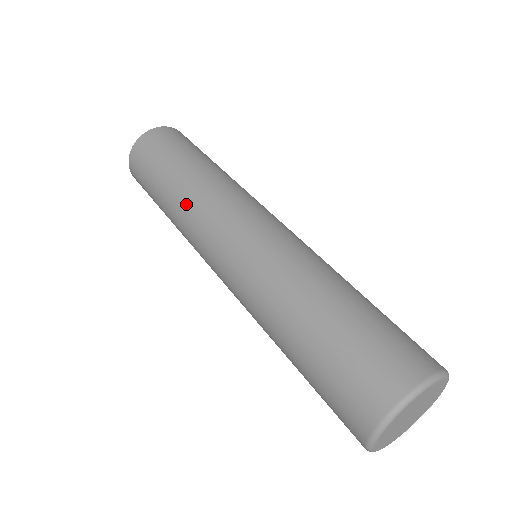
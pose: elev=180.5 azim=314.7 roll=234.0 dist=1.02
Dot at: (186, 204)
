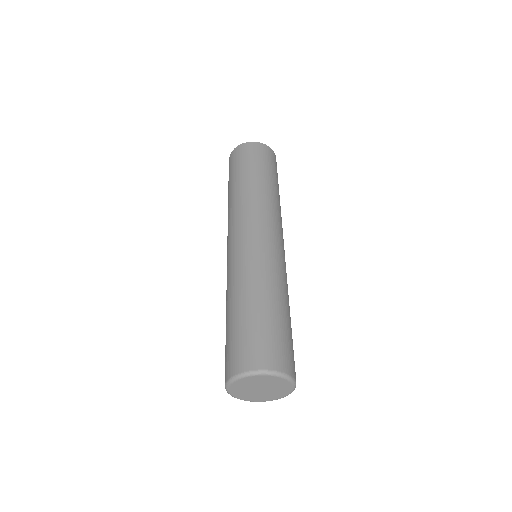
Dot at: (228, 211)
